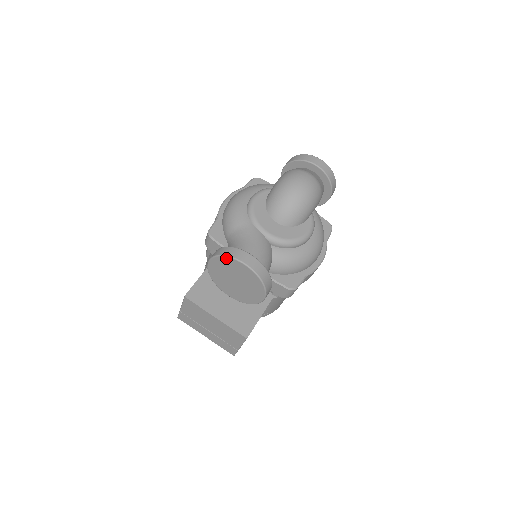
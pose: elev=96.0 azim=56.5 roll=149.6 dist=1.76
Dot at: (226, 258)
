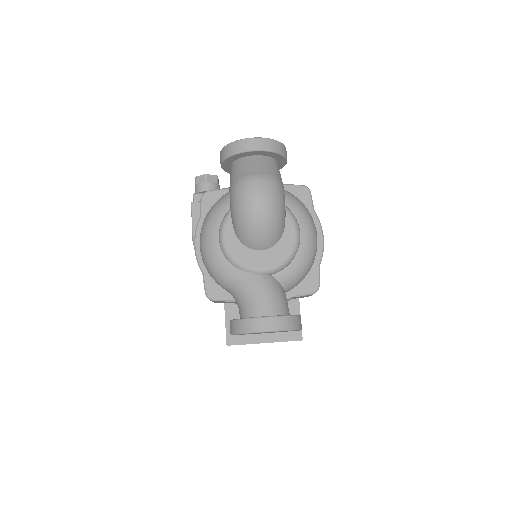
Dot at: occluded
